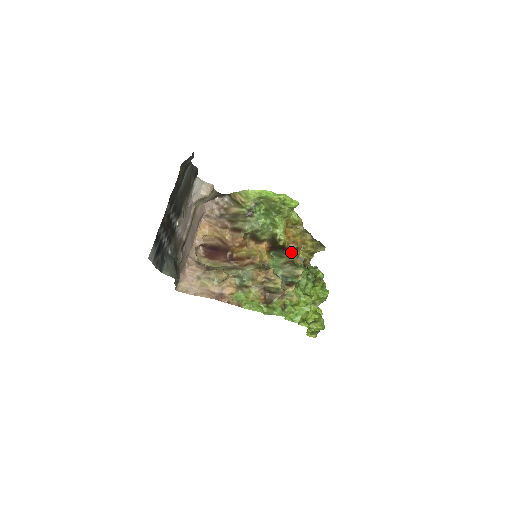
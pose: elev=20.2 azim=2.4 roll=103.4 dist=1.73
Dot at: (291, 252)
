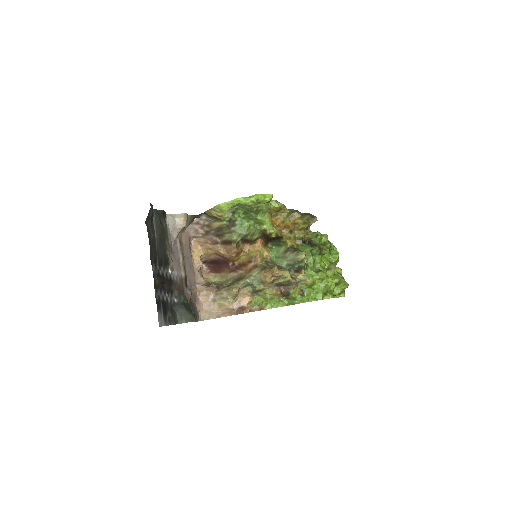
Dot at: (286, 238)
